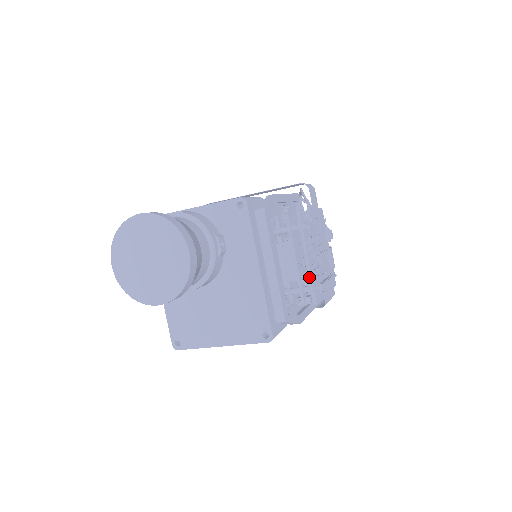
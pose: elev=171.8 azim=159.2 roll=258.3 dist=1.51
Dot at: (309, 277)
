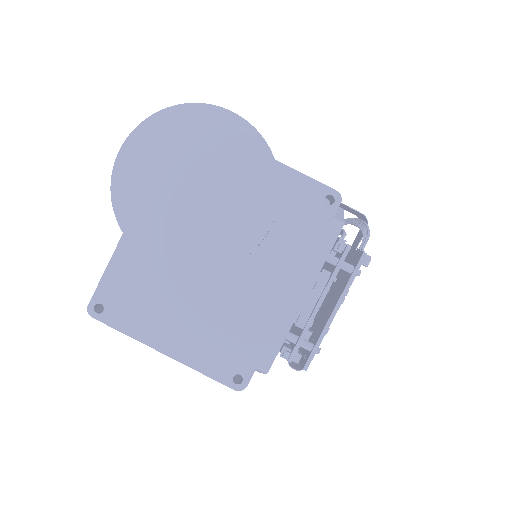
Dot at: (322, 334)
